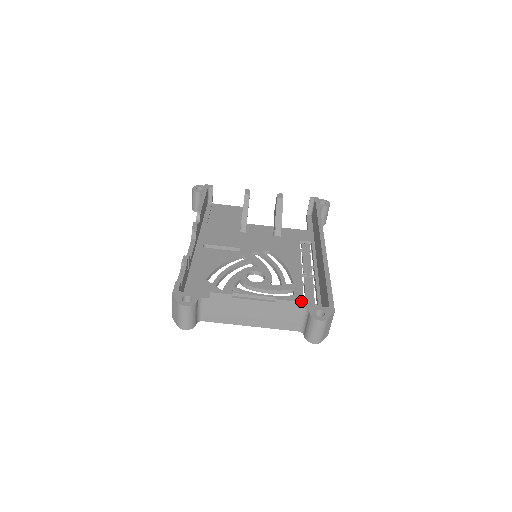
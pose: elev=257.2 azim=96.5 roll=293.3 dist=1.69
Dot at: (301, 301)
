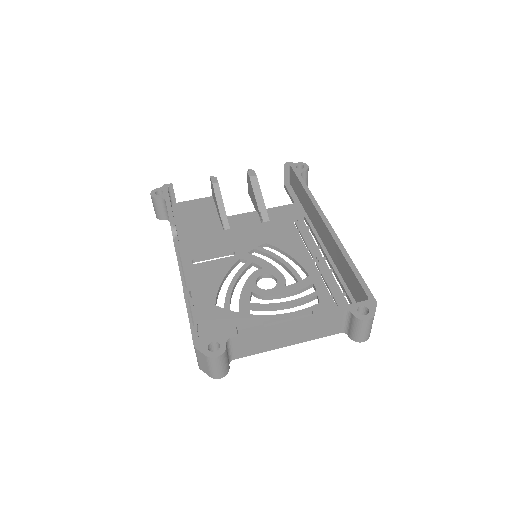
Dot at: (328, 295)
